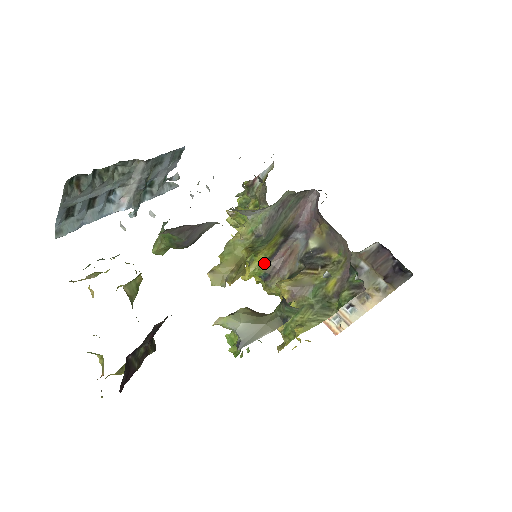
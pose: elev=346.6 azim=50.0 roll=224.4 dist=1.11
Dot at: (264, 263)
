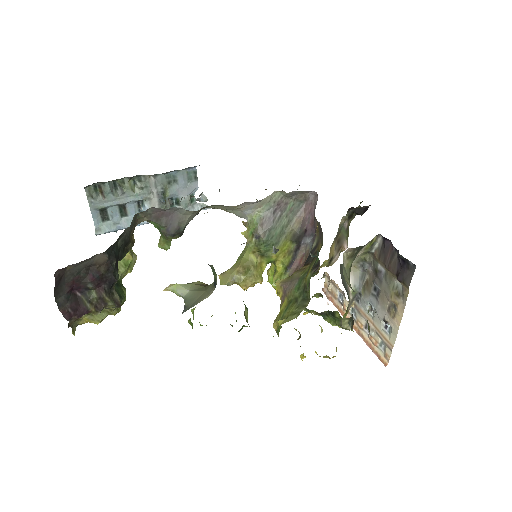
Dot at: (284, 272)
